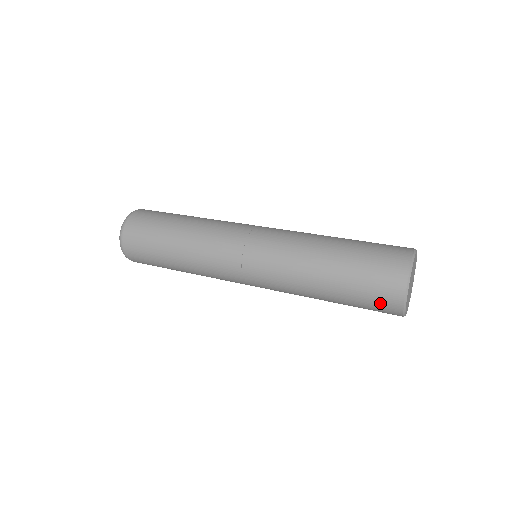
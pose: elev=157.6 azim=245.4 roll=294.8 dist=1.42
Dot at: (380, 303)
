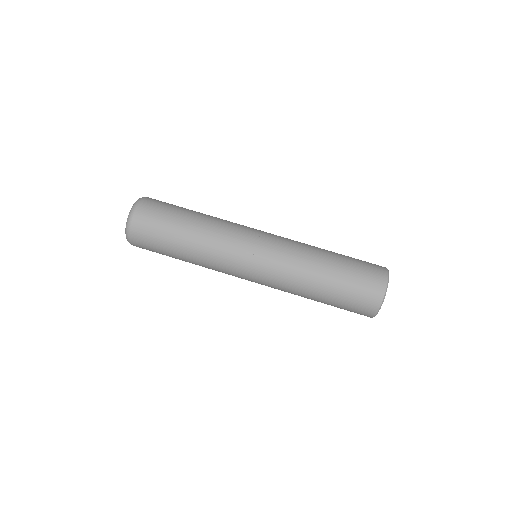
Dot at: occluded
